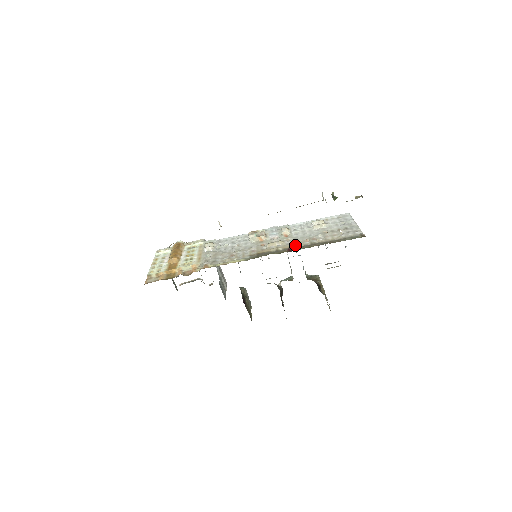
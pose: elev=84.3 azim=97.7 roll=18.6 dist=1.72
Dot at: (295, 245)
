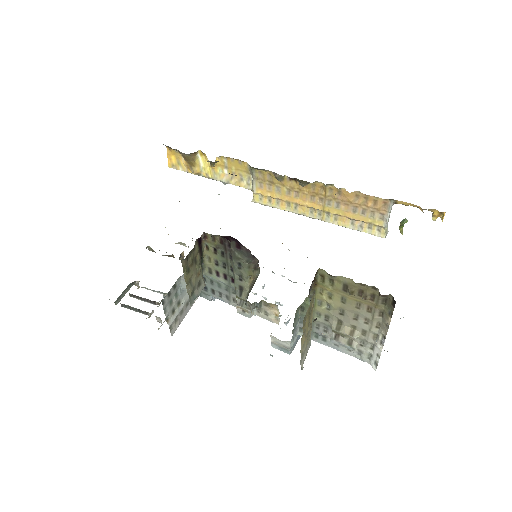
Dot at: occluded
